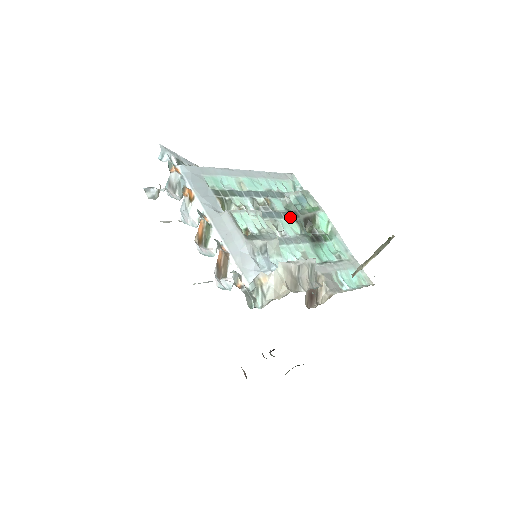
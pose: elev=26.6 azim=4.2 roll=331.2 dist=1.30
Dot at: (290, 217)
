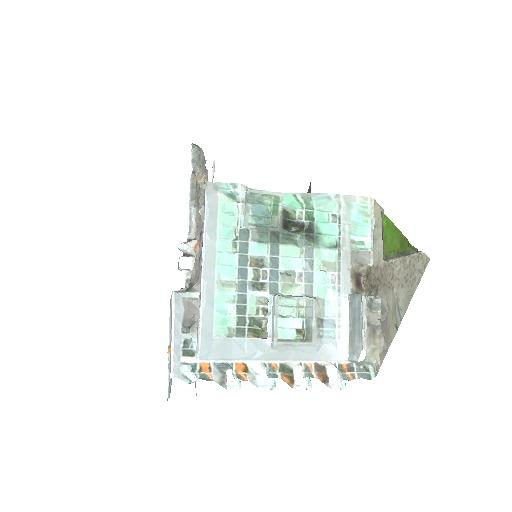
Dot at: (279, 247)
